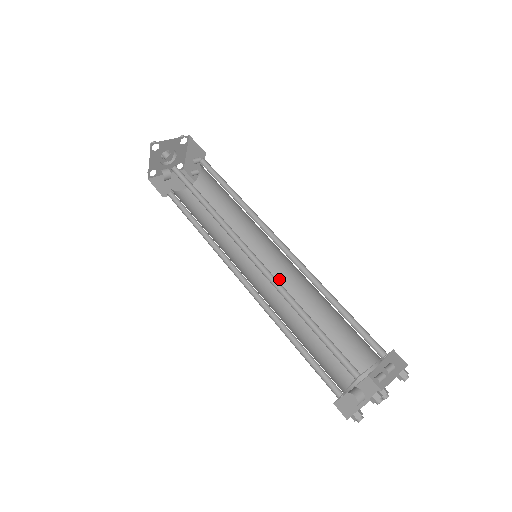
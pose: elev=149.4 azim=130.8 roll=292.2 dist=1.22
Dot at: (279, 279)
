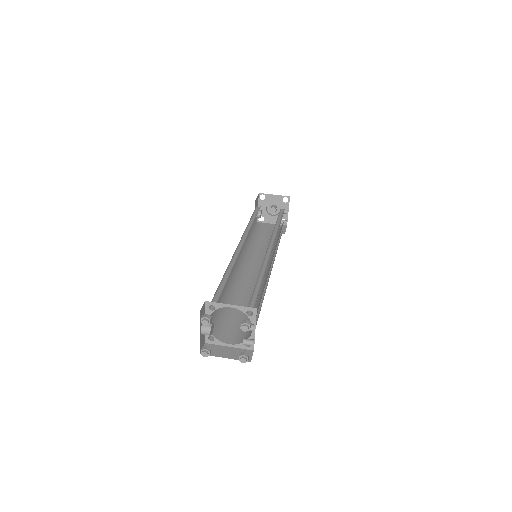
Dot at: (264, 278)
